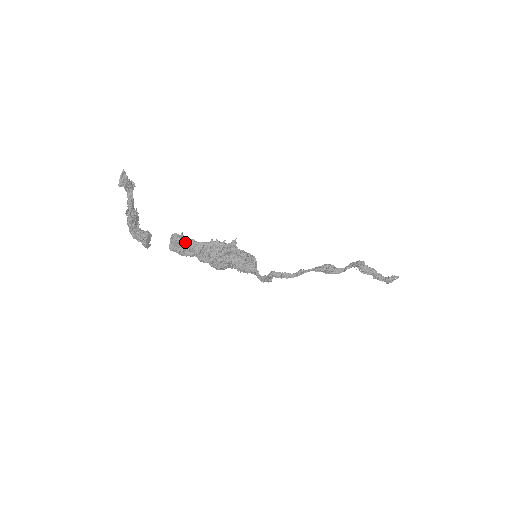
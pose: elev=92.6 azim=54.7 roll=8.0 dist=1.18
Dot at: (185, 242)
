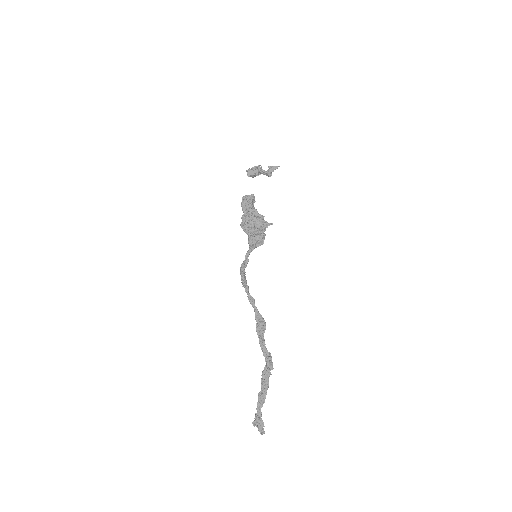
Dot at: (252, 203)
